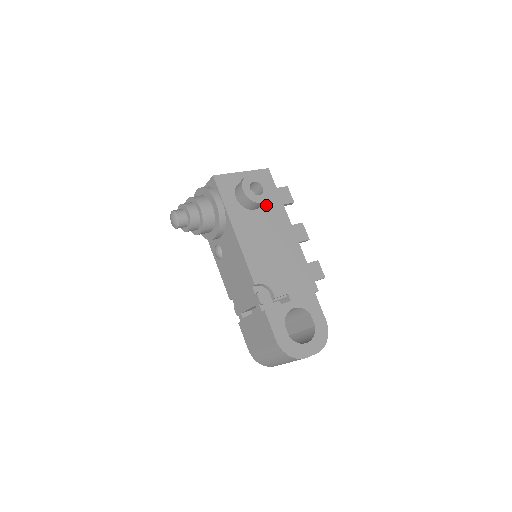
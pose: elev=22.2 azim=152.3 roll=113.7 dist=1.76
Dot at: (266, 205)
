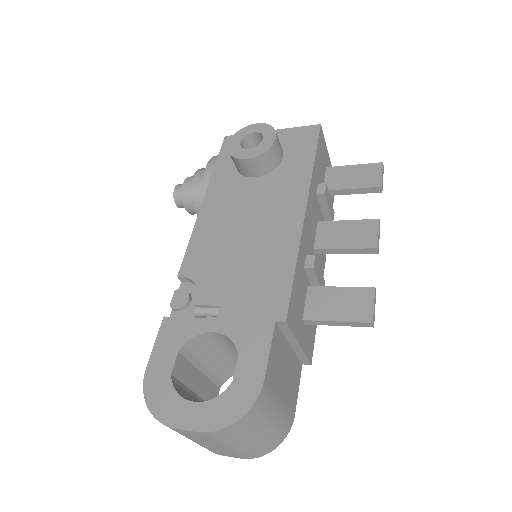
Dot at: (279, 172)
